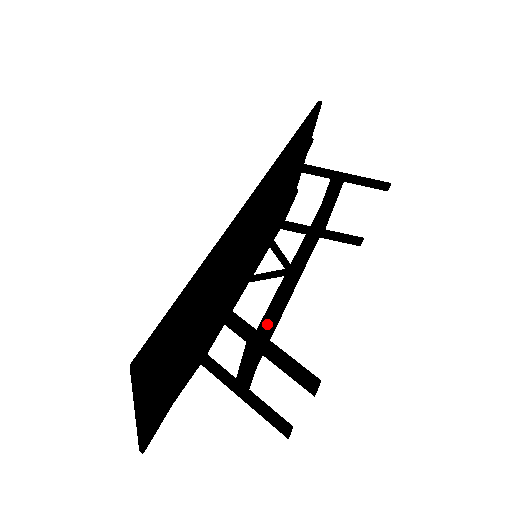
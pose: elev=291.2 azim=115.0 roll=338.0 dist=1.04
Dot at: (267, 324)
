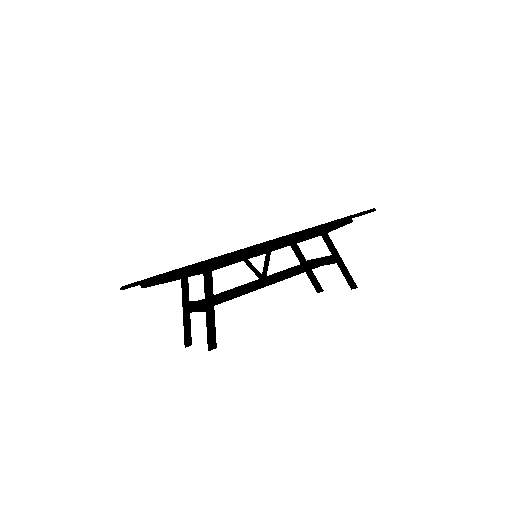
Dot at: (225, 296)
